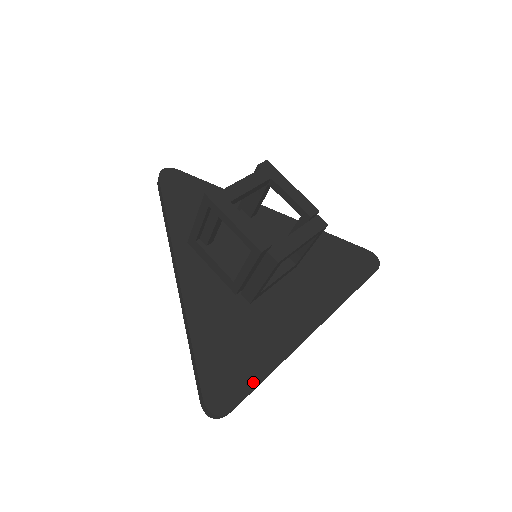
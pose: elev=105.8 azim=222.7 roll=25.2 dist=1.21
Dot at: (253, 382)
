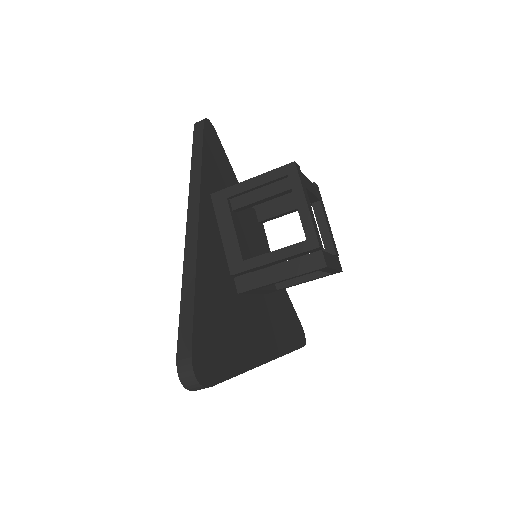
Dot at: (228, 371)
